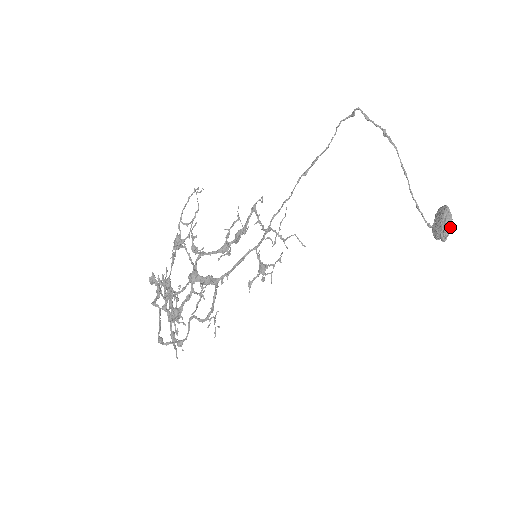
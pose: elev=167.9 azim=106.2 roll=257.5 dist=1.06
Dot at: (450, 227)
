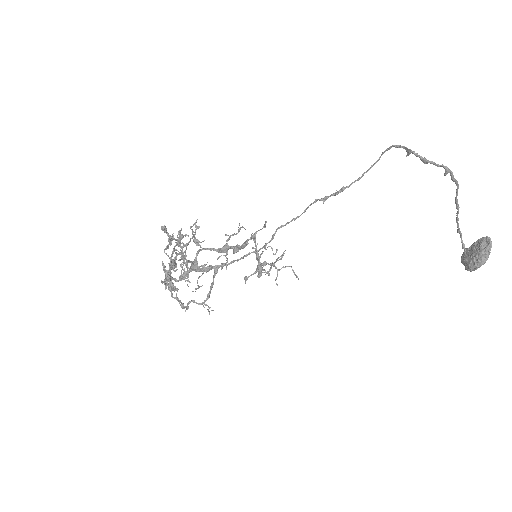
Dot at: occluded
